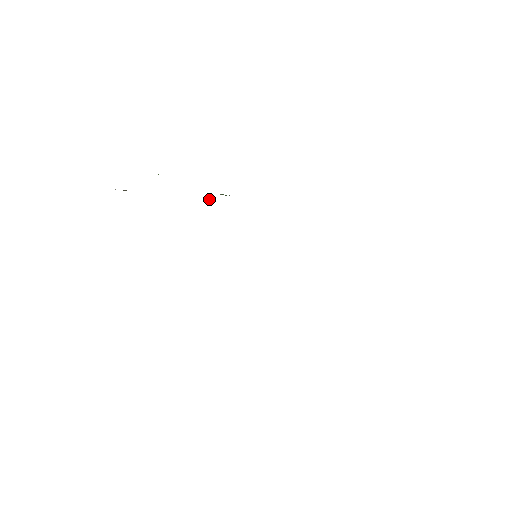
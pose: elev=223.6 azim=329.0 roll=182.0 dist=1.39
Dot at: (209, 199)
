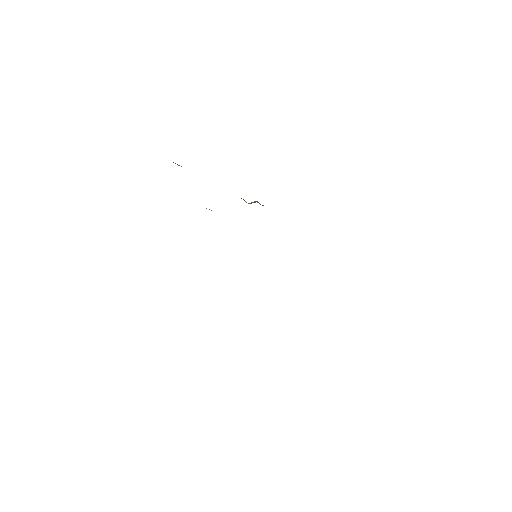
Dot at: occluded
